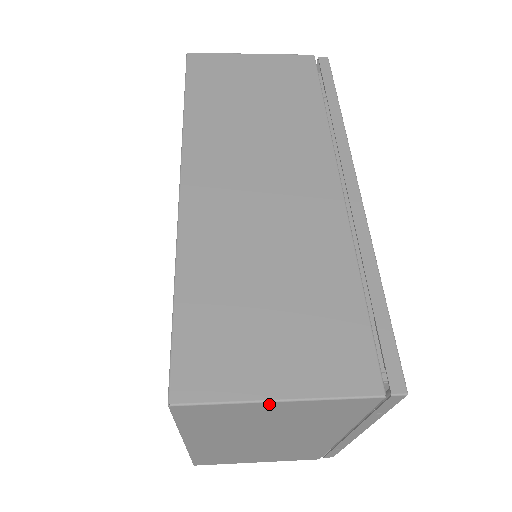
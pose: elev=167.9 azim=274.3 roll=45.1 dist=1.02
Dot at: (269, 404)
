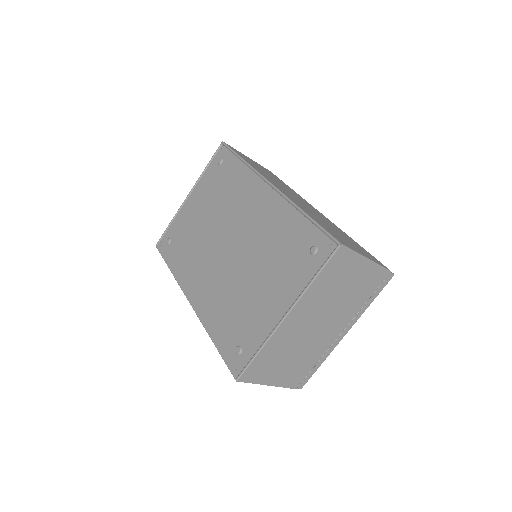
Dot at: (364, 261)
